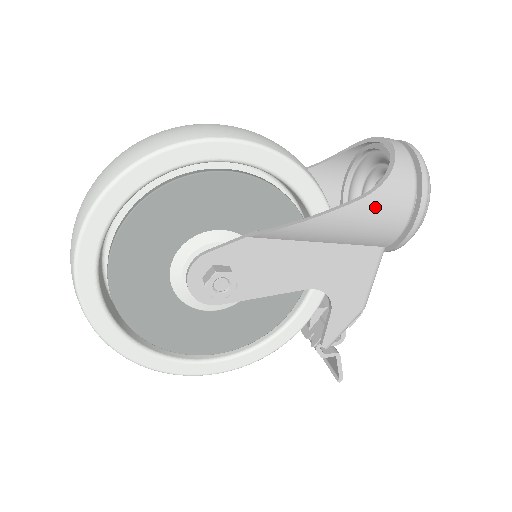
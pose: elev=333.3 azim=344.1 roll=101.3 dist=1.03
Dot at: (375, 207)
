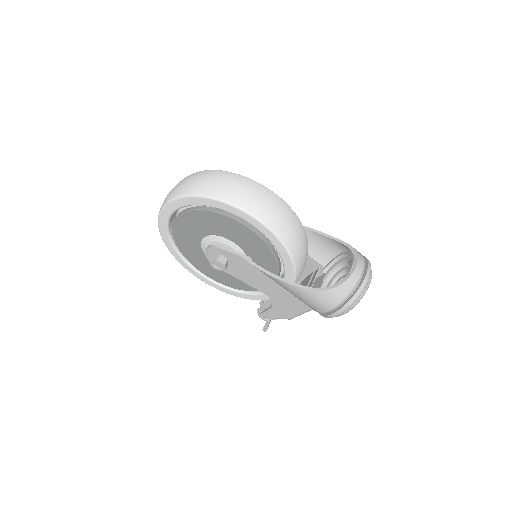
Dot at: (309, 296)
